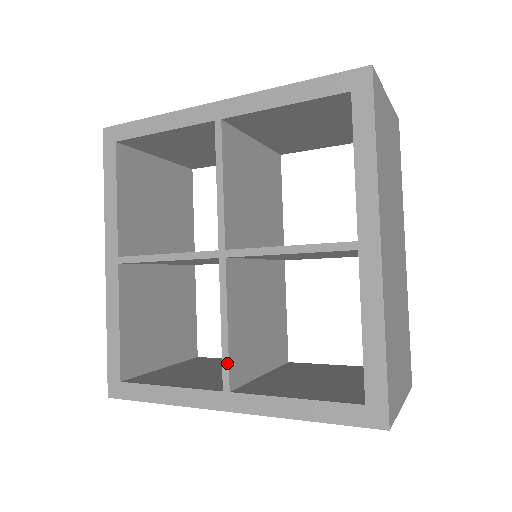
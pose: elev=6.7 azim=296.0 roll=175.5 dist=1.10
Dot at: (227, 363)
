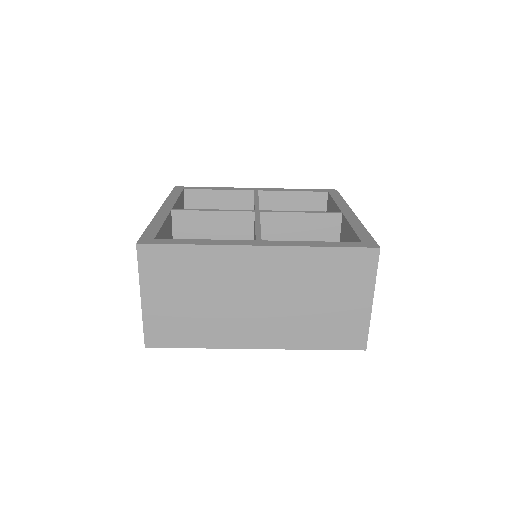
Dot at: (260, 233)
